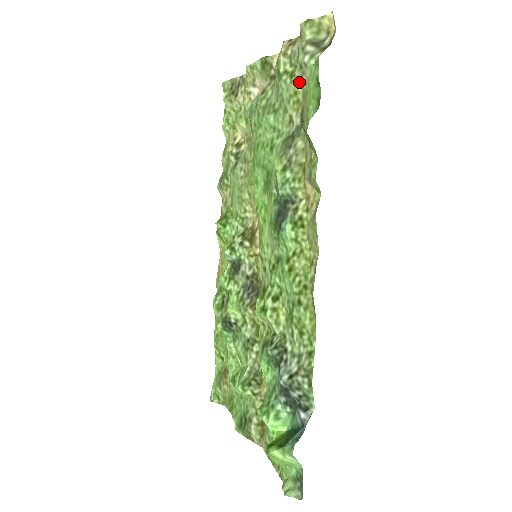
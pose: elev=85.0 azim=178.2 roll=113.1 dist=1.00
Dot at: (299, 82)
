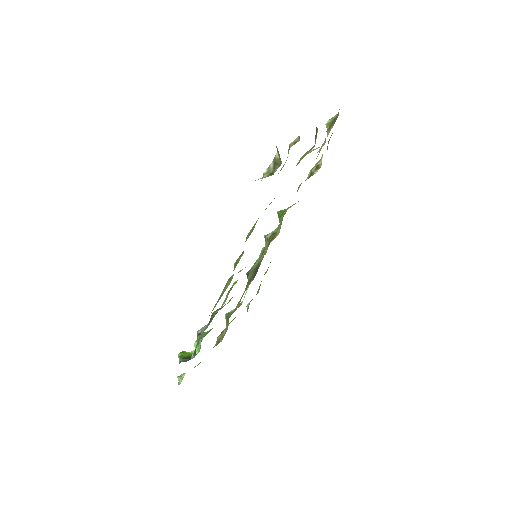
Dot at: occluded
